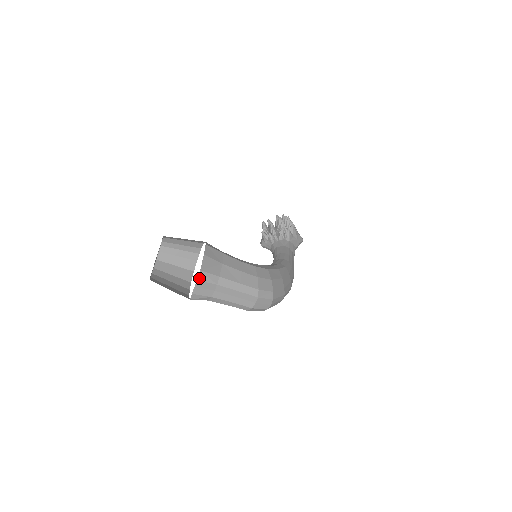
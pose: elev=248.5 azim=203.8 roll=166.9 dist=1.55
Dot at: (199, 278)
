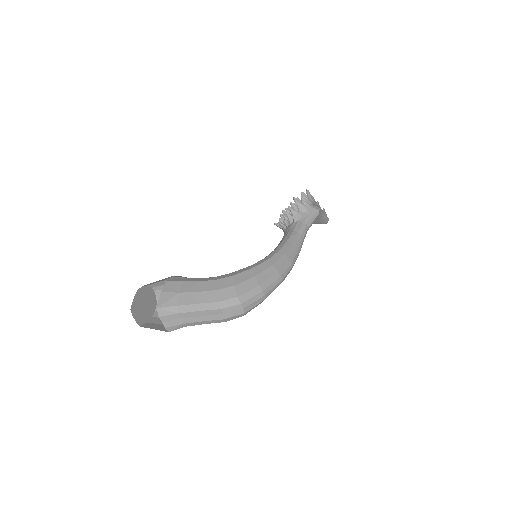
Dot at: (160, 314)
